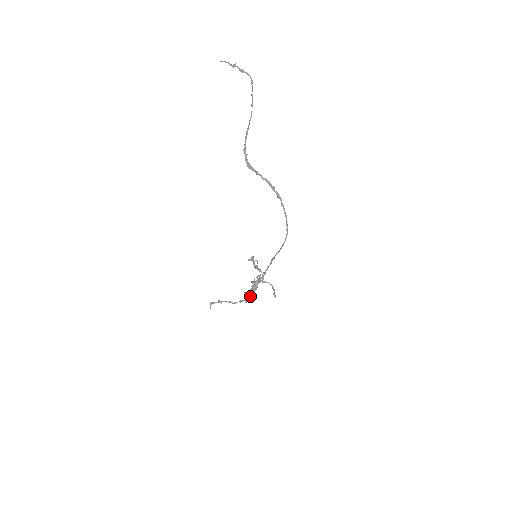
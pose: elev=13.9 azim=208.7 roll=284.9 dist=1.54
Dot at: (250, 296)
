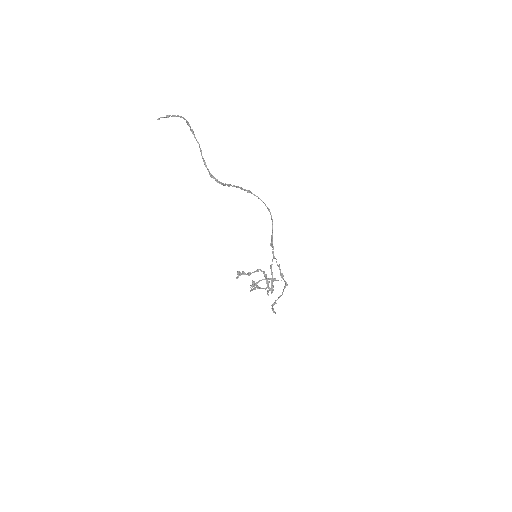
Dot at: (284, 281)
